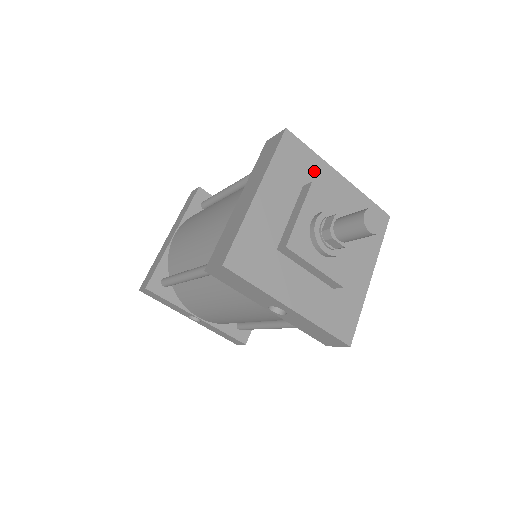
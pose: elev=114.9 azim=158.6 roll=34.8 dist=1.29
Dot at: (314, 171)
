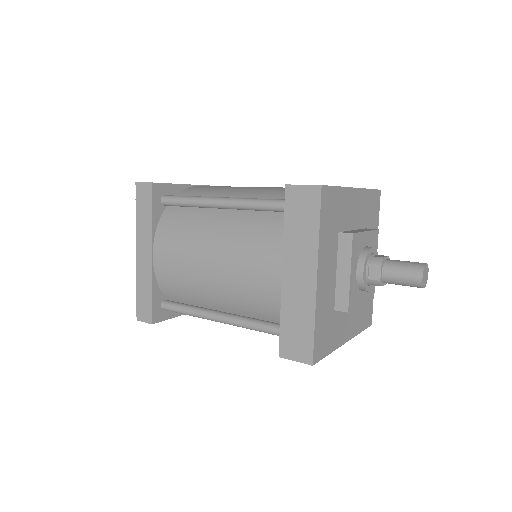
Dot at: (342, 207)
